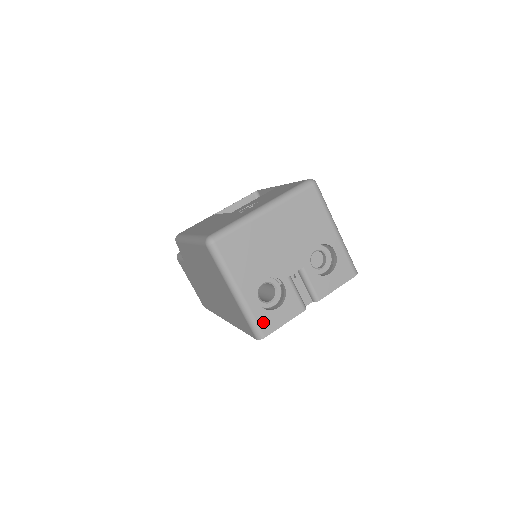
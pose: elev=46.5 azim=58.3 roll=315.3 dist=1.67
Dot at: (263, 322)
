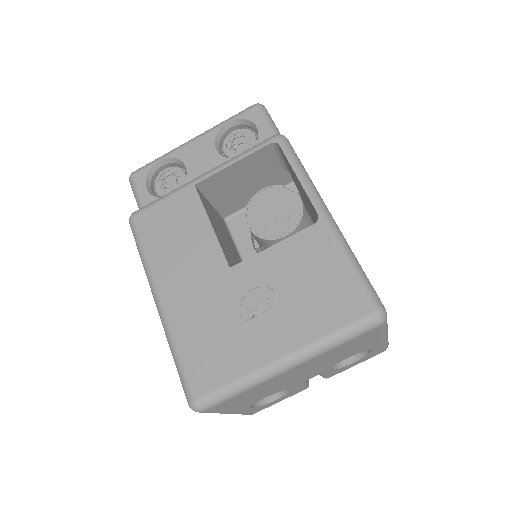
Dot at: (254, 411)
